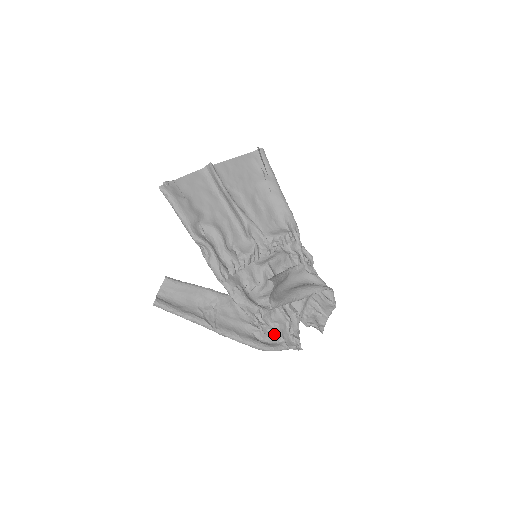
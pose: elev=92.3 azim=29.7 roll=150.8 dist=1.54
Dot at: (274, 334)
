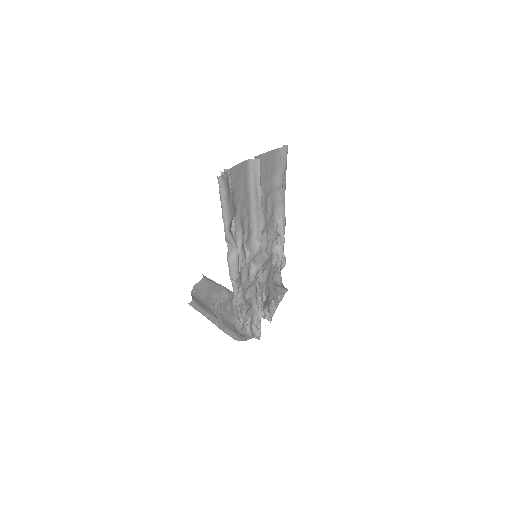
Dot at: (247, 326)
